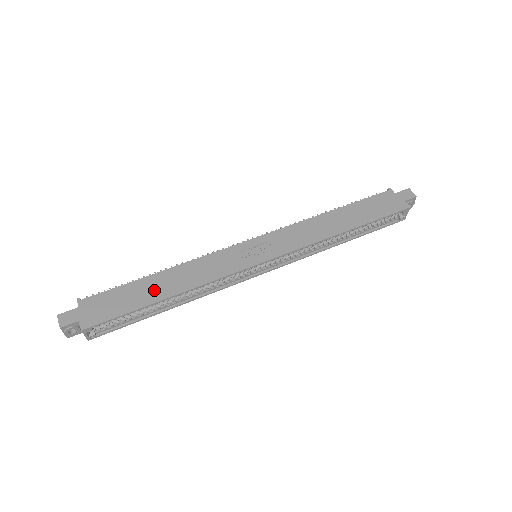
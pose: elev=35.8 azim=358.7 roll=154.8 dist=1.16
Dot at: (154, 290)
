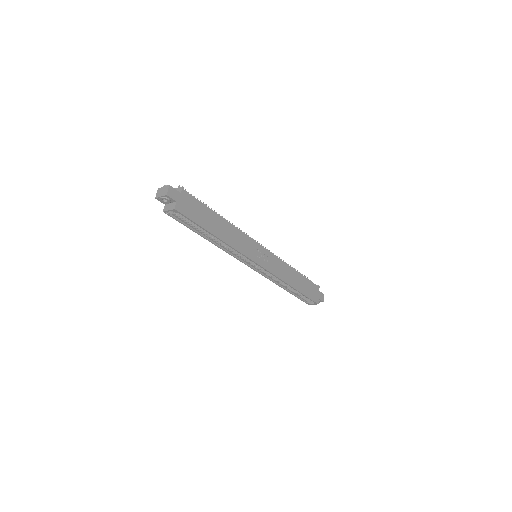
Dot at: (215, 225)
